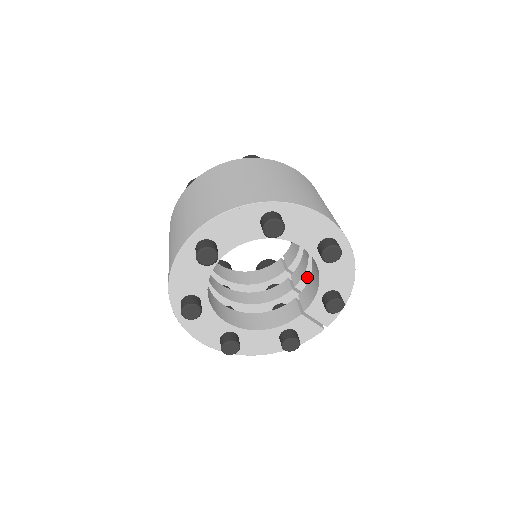
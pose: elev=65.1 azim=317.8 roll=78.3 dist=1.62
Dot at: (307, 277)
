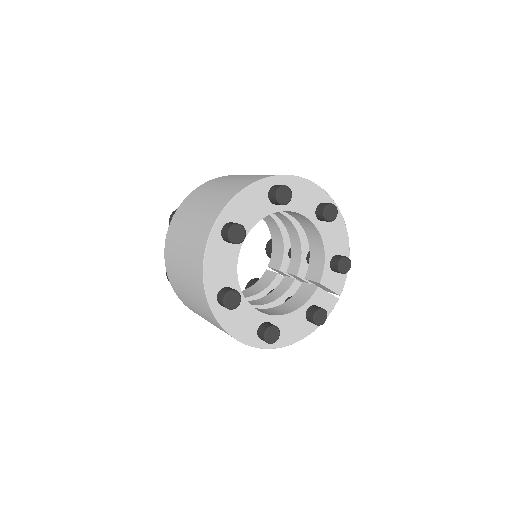
Dot at: (304, 263)
